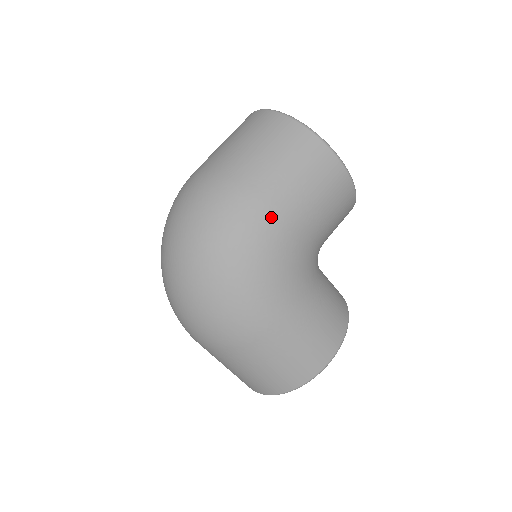
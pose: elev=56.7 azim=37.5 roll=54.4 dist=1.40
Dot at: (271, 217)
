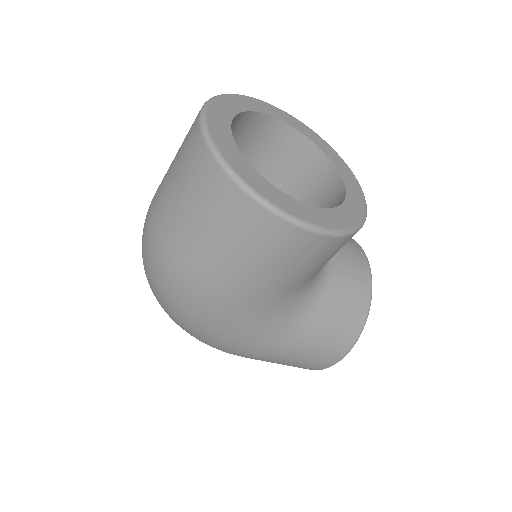
Dot at: (222, 297)
